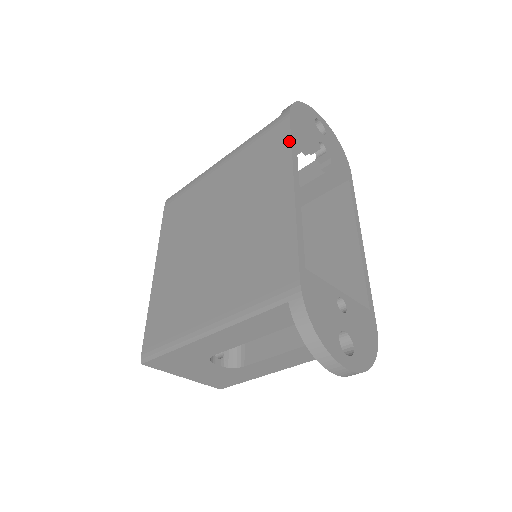
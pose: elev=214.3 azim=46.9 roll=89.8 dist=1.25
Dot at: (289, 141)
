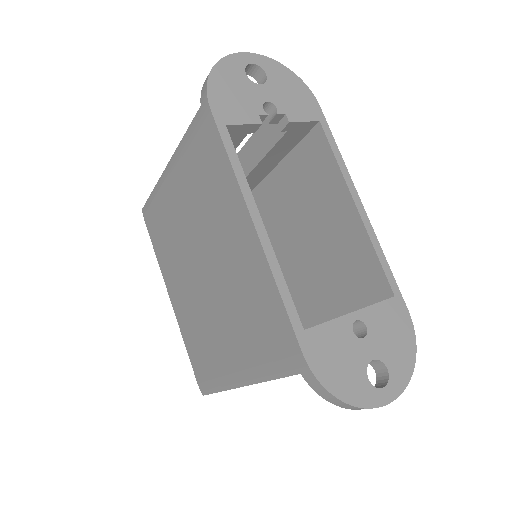
Dot at: (224, 153)
